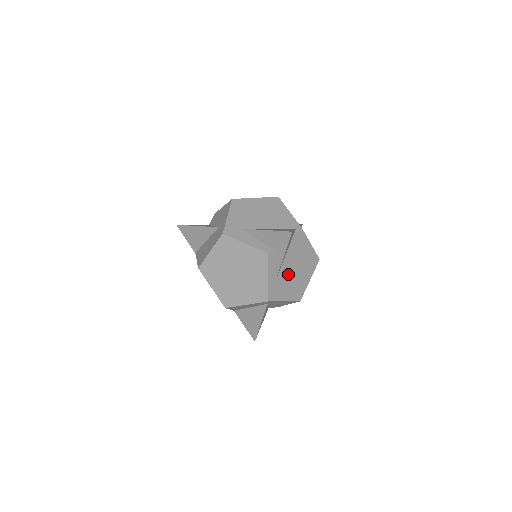
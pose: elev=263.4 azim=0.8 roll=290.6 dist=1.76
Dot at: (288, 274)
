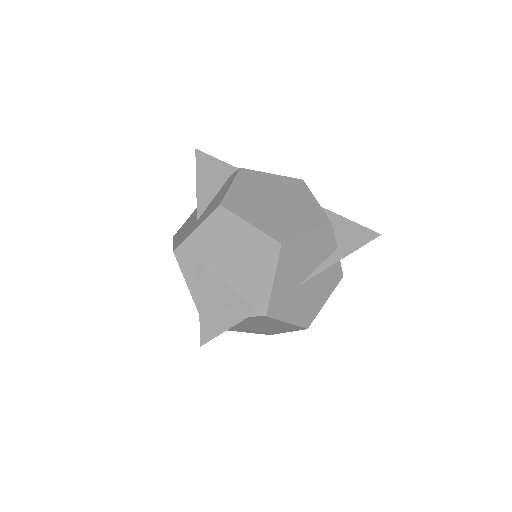
Dot at: (243, 326)
